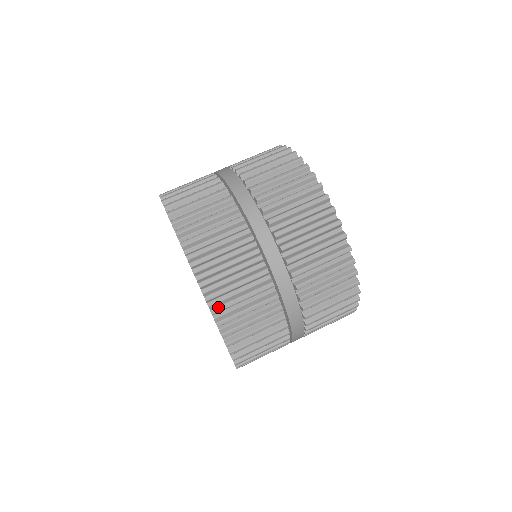
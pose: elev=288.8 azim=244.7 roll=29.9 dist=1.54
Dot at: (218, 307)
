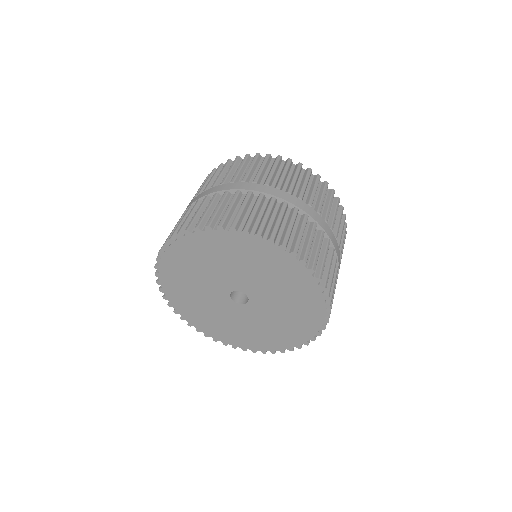
Dot at: (259, 228)
